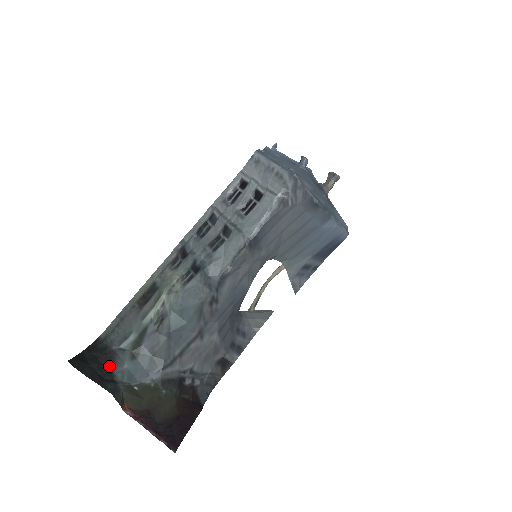
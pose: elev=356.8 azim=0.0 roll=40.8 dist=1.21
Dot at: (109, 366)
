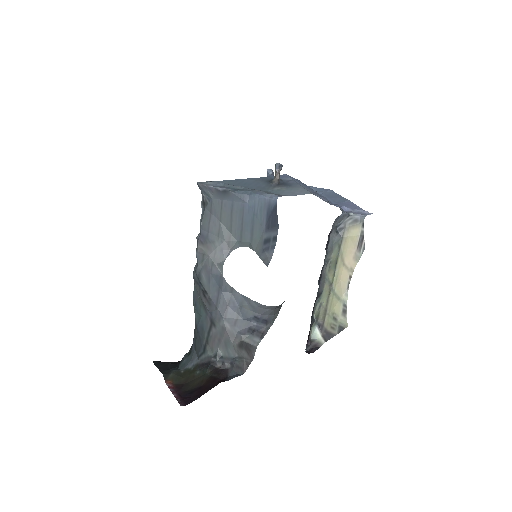
Dot at: (179, 364)
